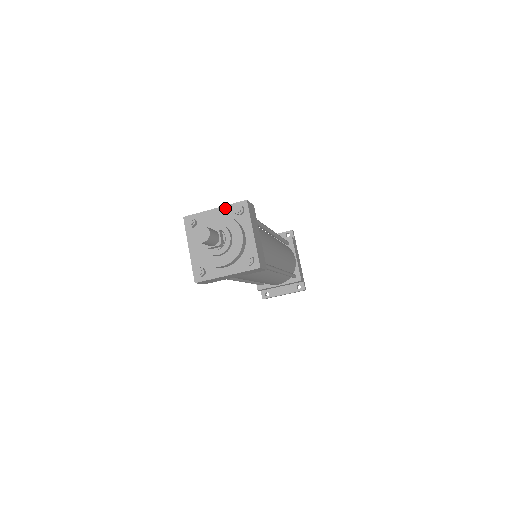
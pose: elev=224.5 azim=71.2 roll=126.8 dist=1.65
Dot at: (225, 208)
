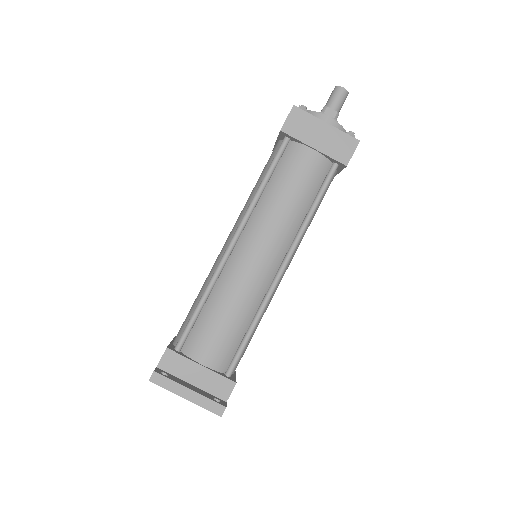
Dot at: occluded
